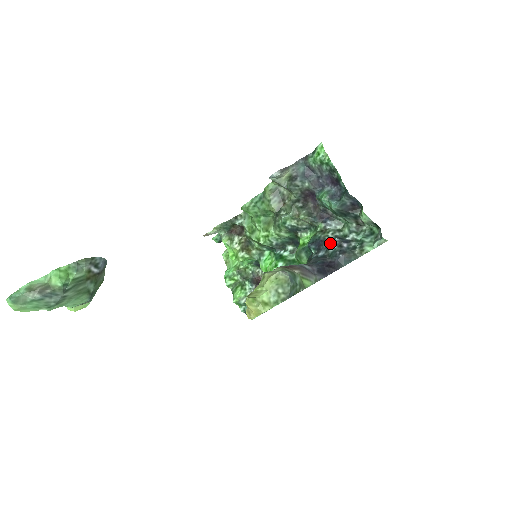
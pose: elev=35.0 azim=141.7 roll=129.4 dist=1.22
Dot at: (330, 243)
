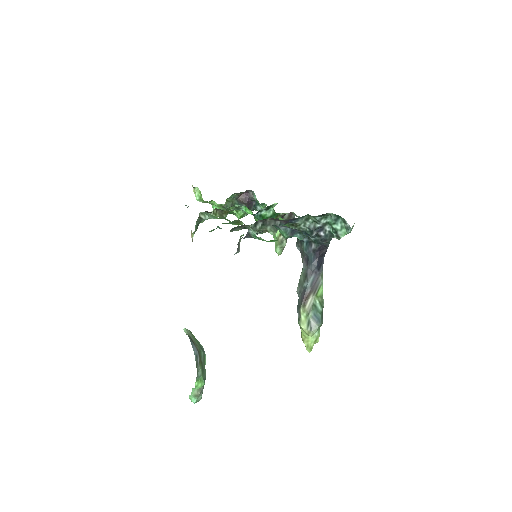
Dot at: (308, 236)
